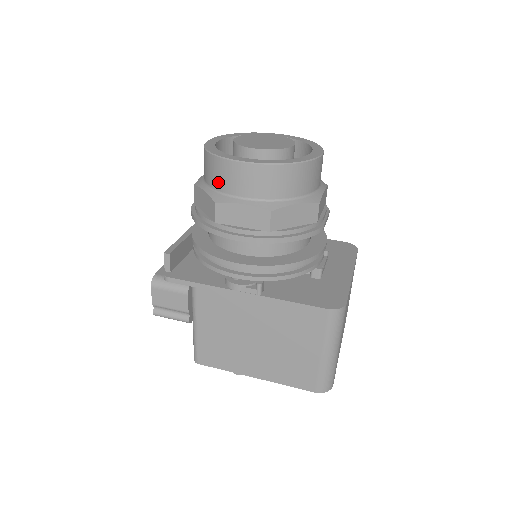
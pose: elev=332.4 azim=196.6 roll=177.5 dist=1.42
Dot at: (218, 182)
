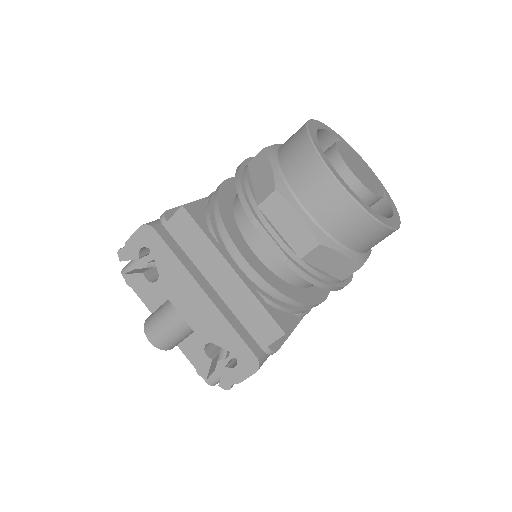
Dot at: (366, 246)
